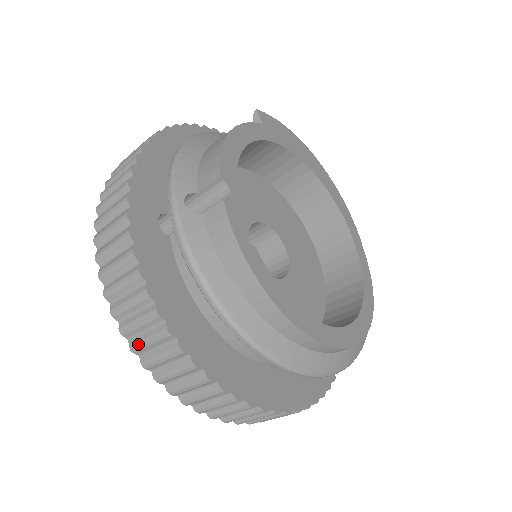
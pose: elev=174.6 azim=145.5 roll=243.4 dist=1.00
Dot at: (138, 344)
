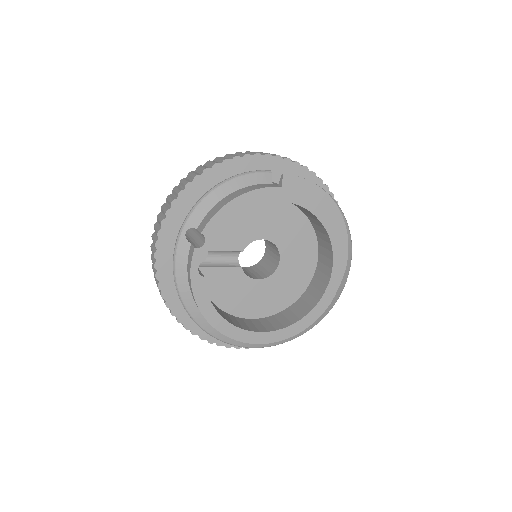
Dot at: (155, 278)
